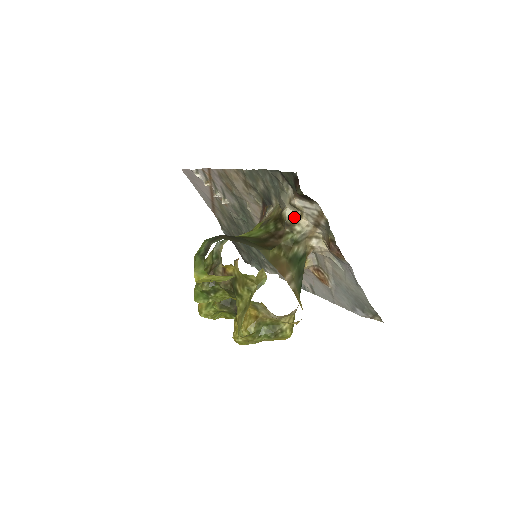
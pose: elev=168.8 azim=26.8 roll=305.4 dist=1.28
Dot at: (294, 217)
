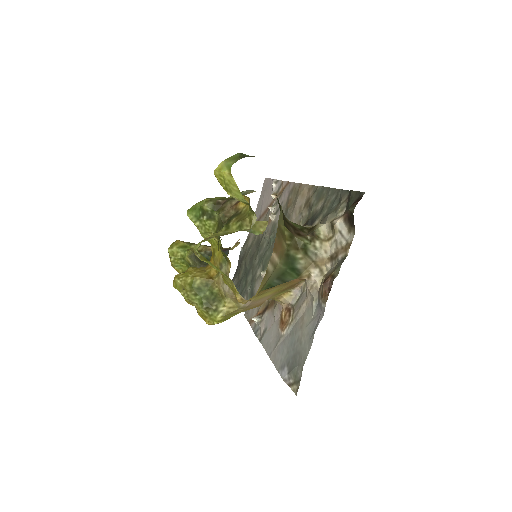
Dot at: (323, 235)
